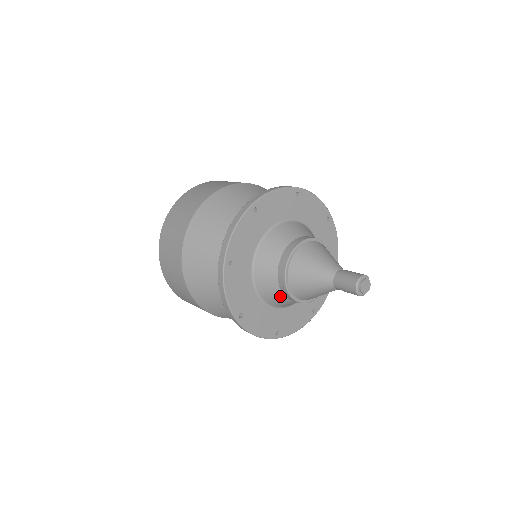
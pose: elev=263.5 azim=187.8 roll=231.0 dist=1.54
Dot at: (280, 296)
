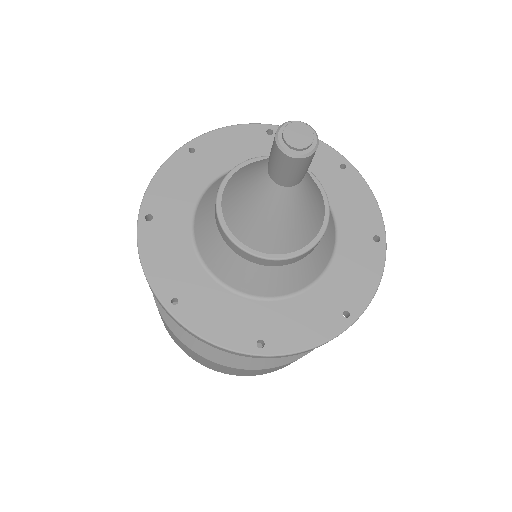
Dot at: (211, 220)
